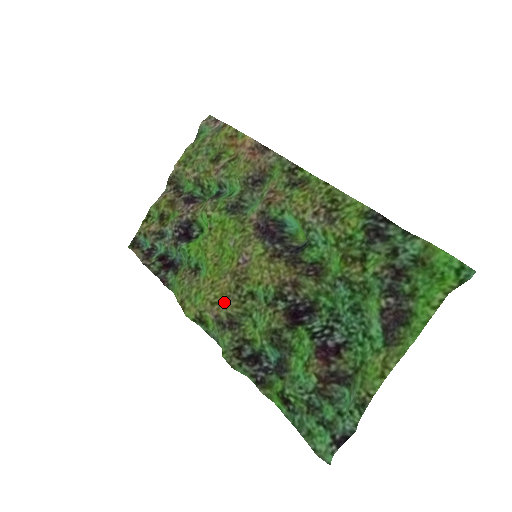
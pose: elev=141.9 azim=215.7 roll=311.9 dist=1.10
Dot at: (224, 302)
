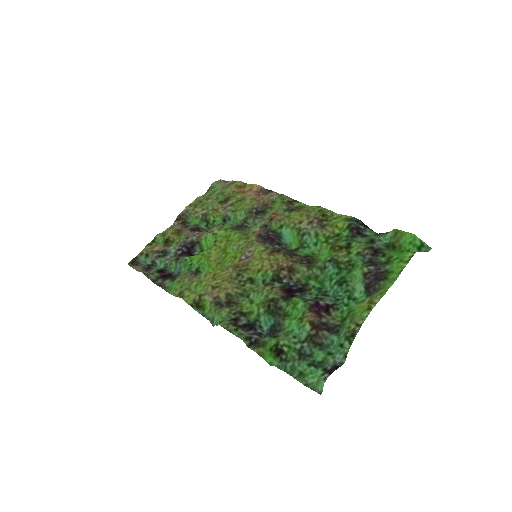
Dot at: (225, 286)
